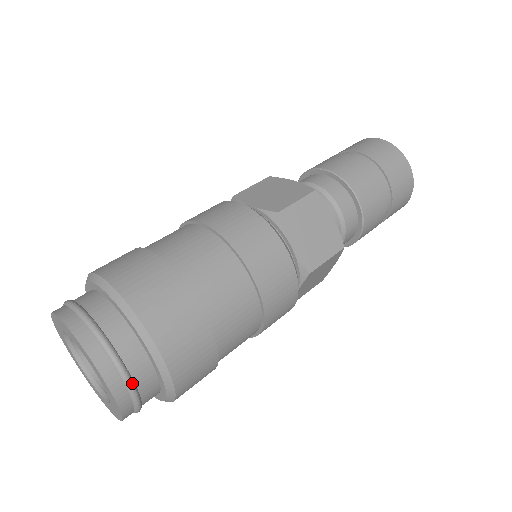
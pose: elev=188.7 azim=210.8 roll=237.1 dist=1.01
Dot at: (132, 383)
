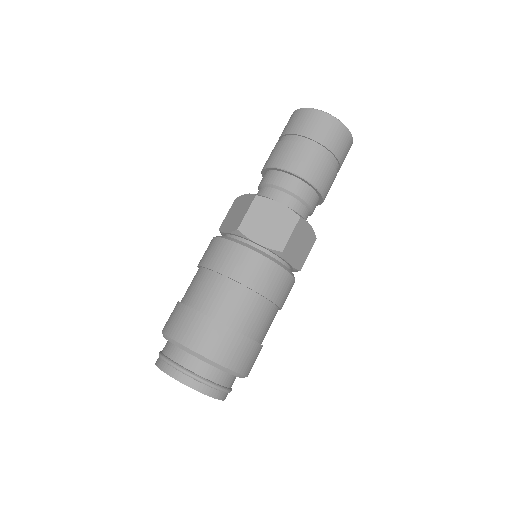
Dot at: (231, 390)
